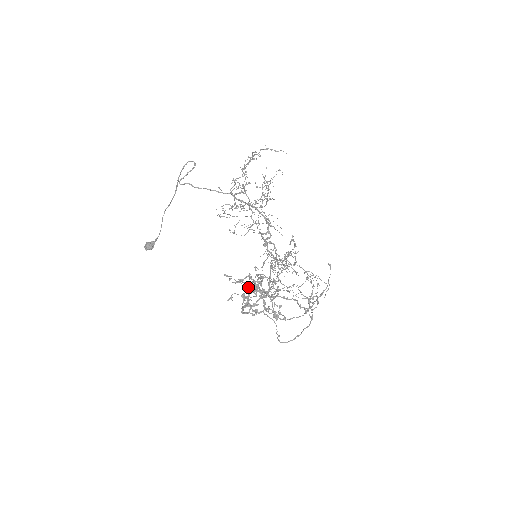
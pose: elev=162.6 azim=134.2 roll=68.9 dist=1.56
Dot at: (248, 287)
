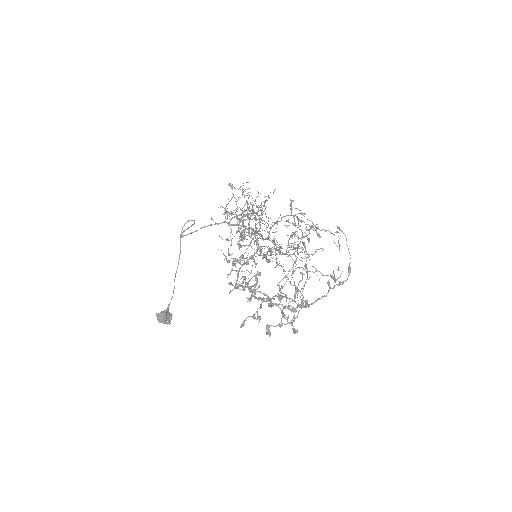
Dot at: (238, 260)
